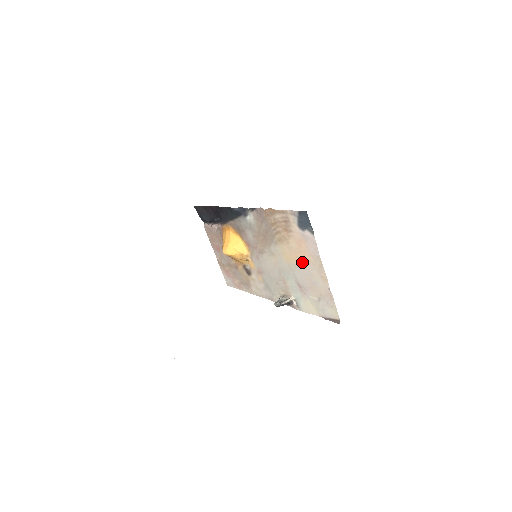
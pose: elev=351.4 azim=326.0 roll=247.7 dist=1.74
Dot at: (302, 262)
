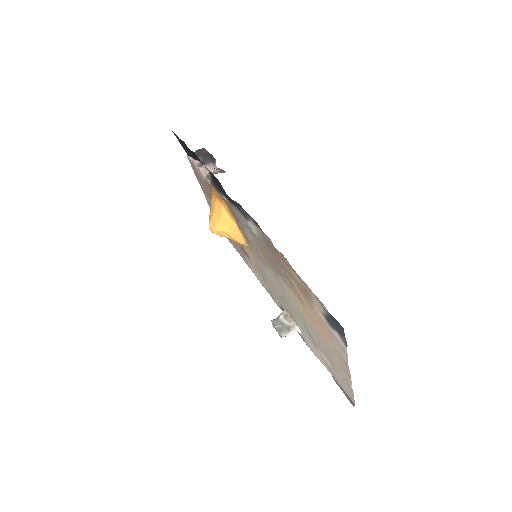
Dot at: (320, 334)
